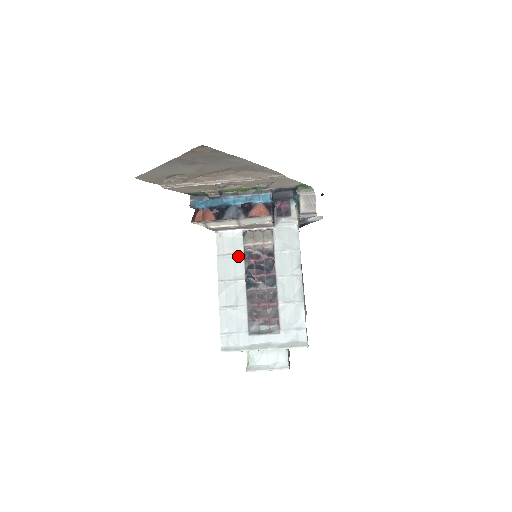
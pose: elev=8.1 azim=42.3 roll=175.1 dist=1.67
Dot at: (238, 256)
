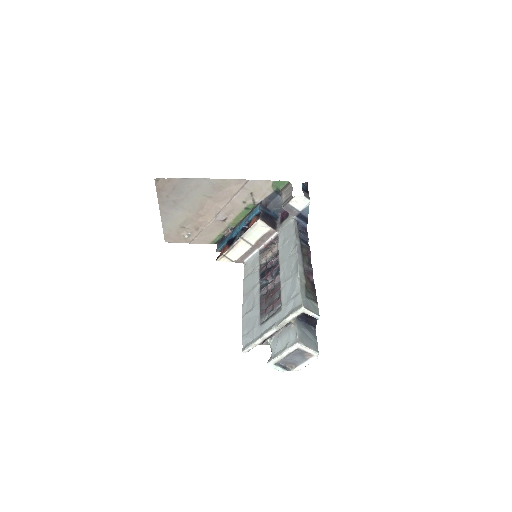
Dot at: (256, 270)
